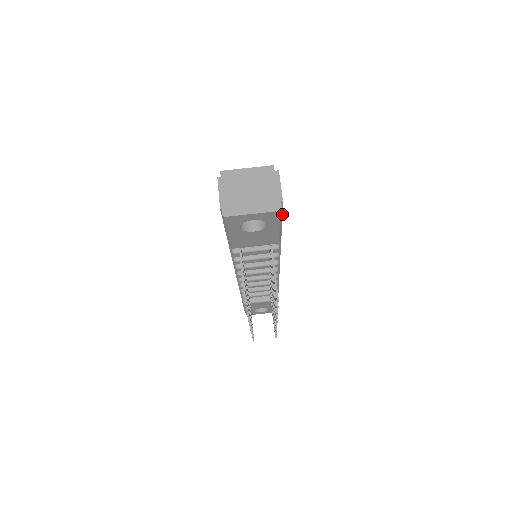
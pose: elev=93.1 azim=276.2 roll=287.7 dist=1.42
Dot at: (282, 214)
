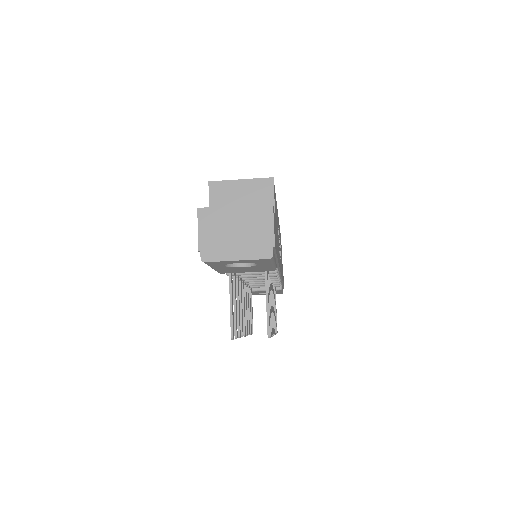
Dot at: (276, 252)
